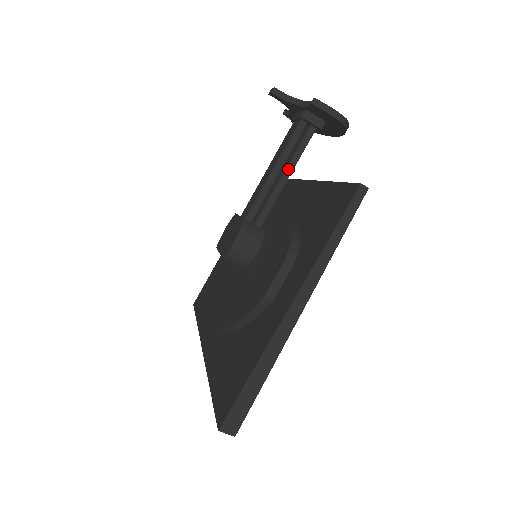
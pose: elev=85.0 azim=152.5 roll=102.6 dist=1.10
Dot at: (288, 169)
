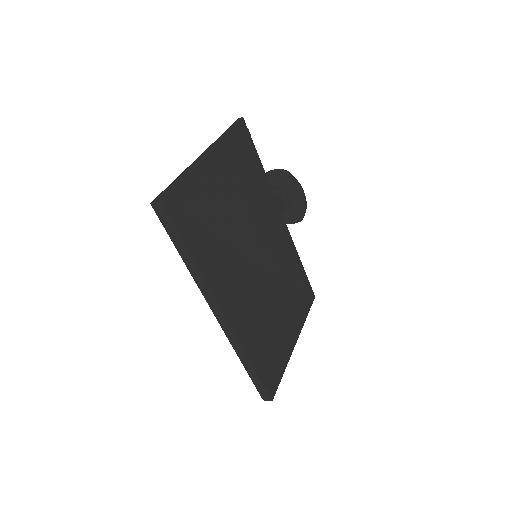
Dot at: occluded
